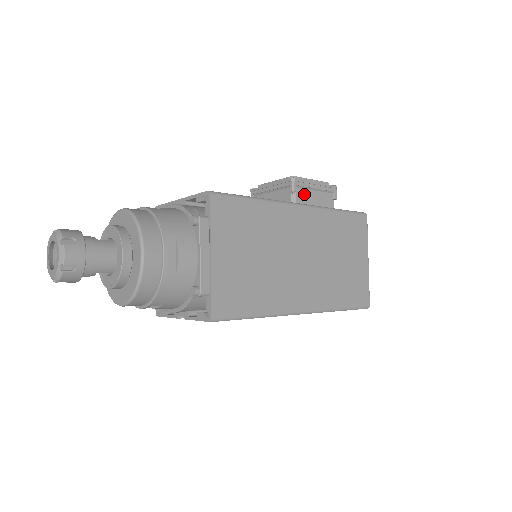
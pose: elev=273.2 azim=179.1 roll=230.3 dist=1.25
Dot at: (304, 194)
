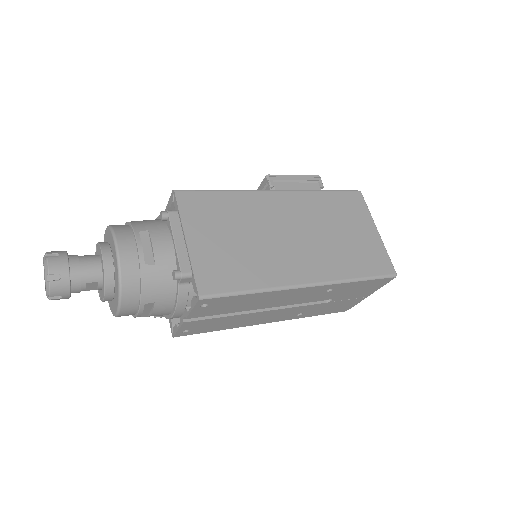
Dot at: (284, 187)
